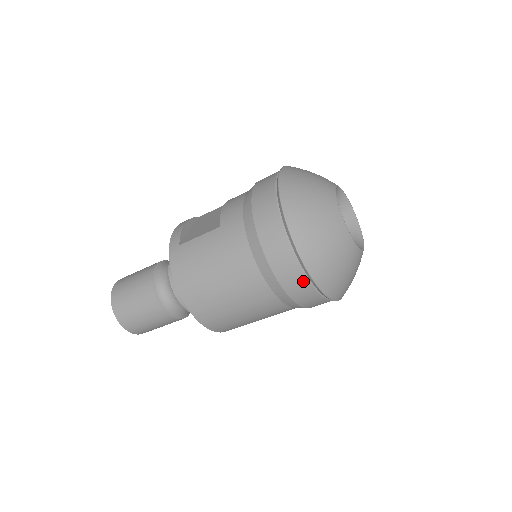
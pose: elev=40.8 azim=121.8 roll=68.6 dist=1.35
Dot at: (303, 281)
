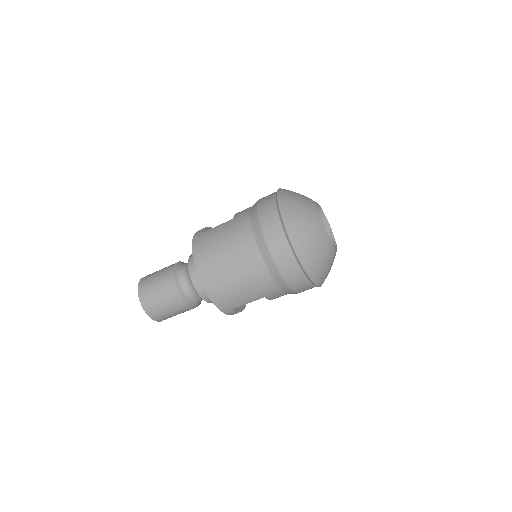
Dot at: (286, 249)
